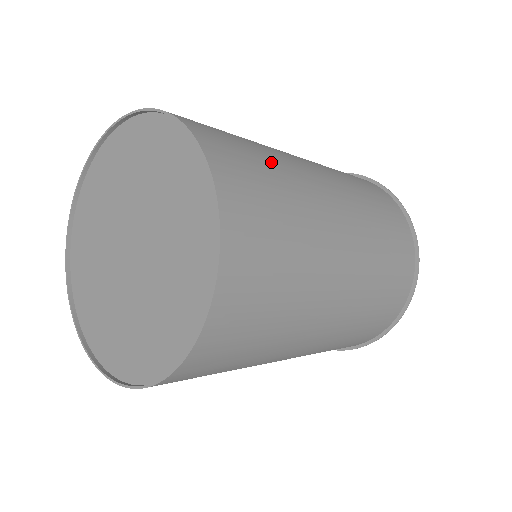
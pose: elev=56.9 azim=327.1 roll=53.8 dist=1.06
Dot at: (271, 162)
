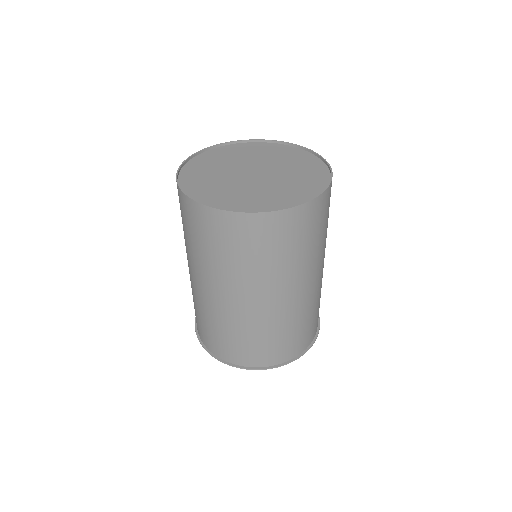
Dot at: occluded
